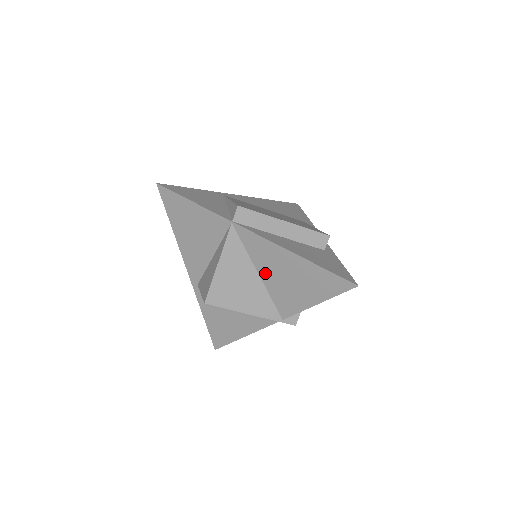
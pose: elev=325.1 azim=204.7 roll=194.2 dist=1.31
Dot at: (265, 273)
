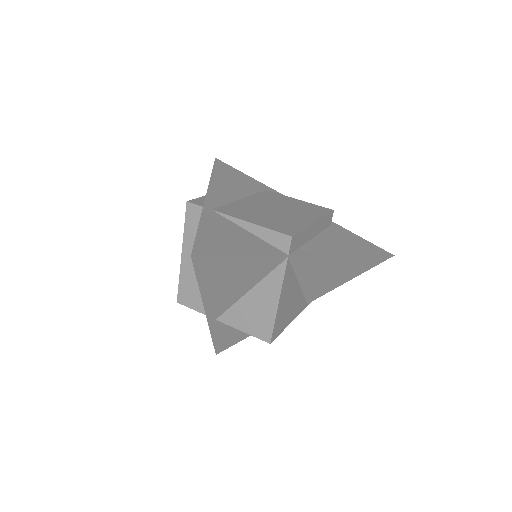
Dot at: (307, 280)
